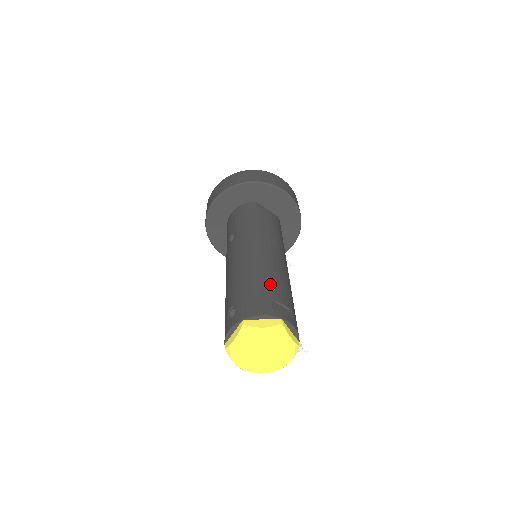
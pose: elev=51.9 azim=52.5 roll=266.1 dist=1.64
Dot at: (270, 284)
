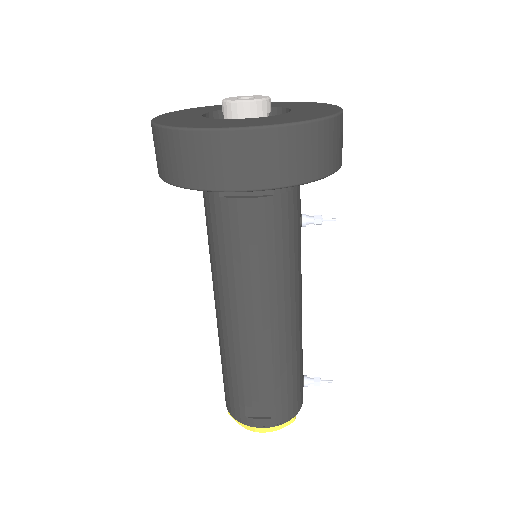
Dot at: (243, 383)
